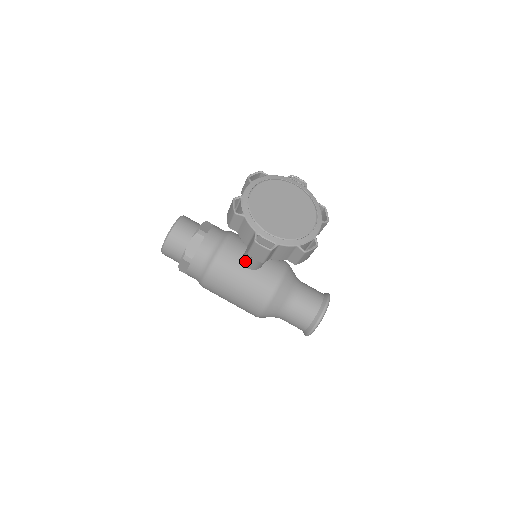
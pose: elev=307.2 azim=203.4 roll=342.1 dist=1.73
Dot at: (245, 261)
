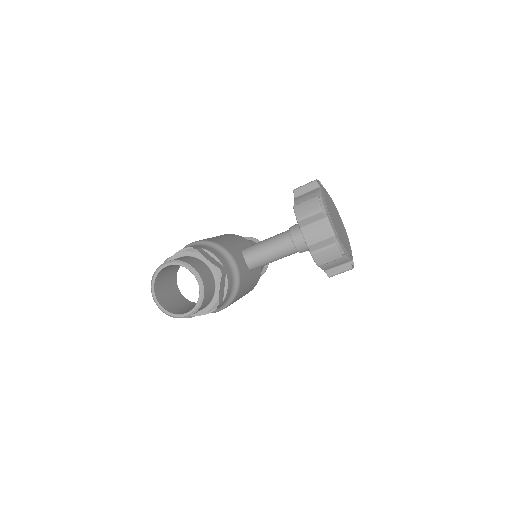
Dot at: (254, 268)
